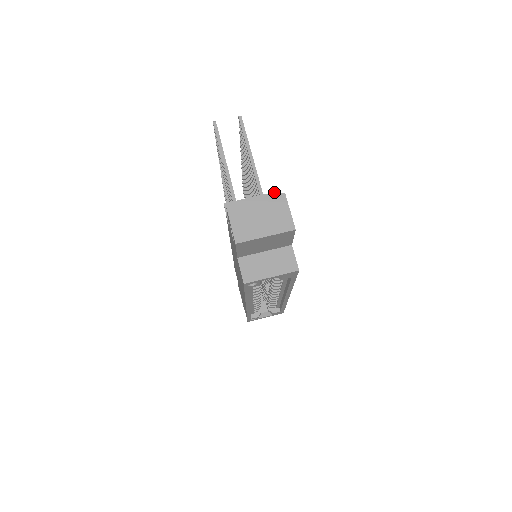
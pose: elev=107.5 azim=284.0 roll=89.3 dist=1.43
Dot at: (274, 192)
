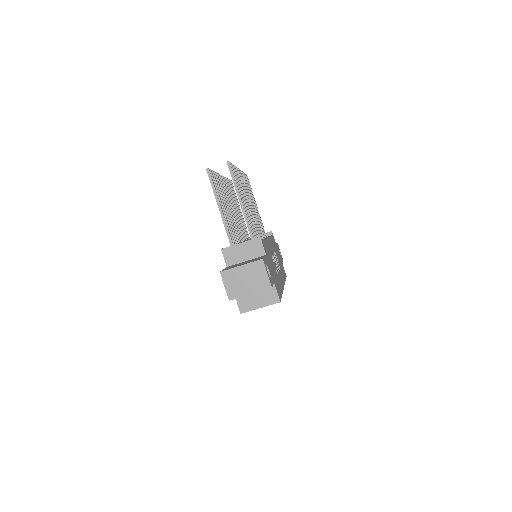
Dot at: (259, 237)
